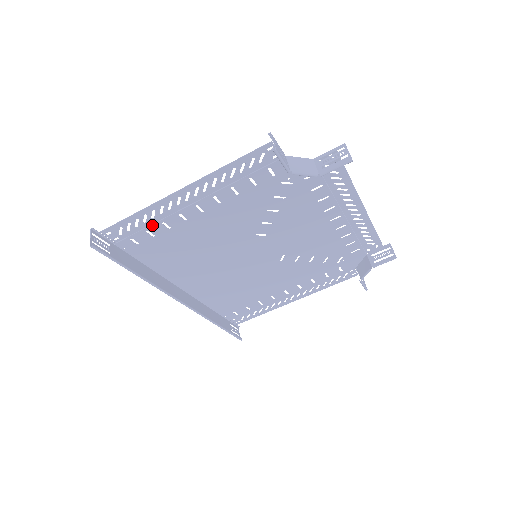
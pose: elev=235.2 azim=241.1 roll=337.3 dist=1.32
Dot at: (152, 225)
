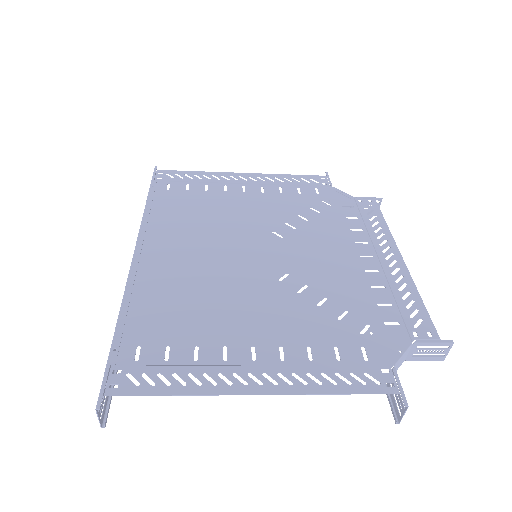
Dot at: (180, 365)
